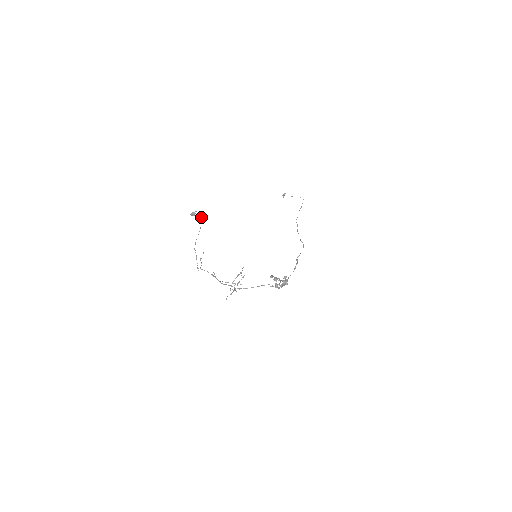
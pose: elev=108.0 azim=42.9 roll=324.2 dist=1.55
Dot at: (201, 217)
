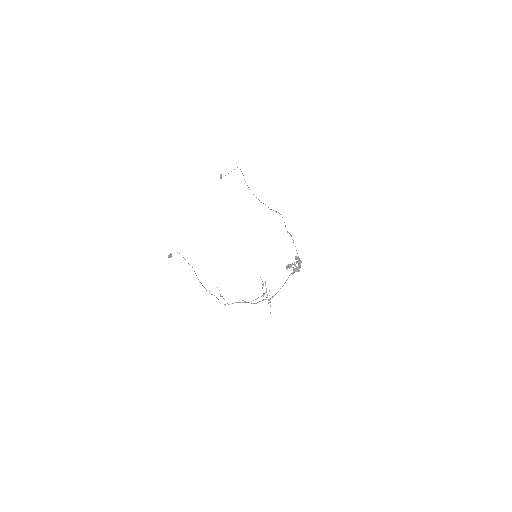
Dot at: occluded
